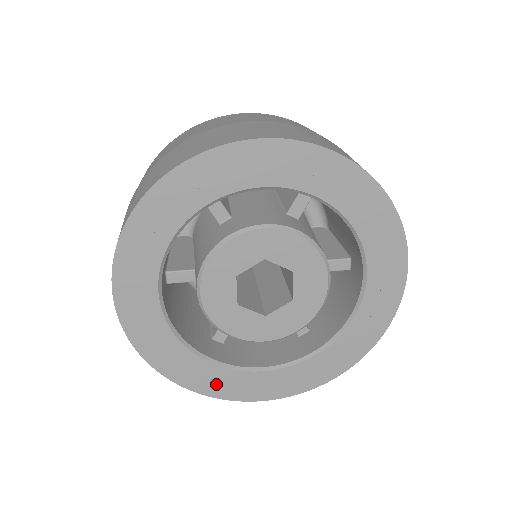
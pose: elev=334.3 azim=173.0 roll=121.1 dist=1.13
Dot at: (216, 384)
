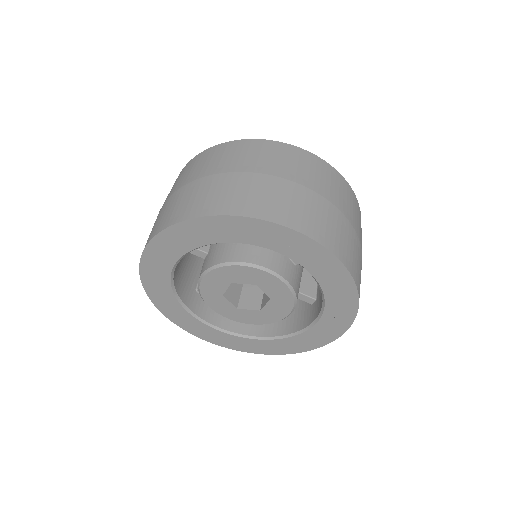
Dot at: (183, 321)
